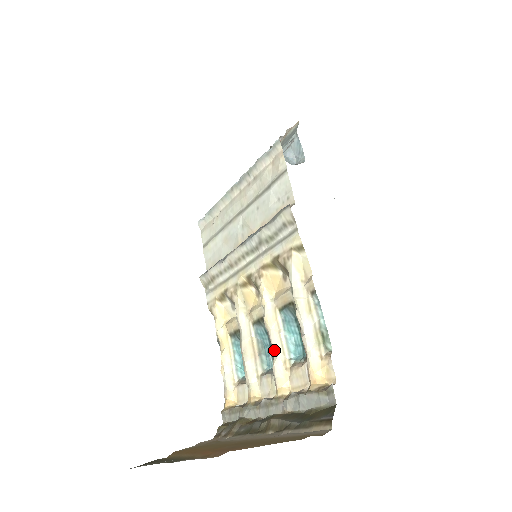
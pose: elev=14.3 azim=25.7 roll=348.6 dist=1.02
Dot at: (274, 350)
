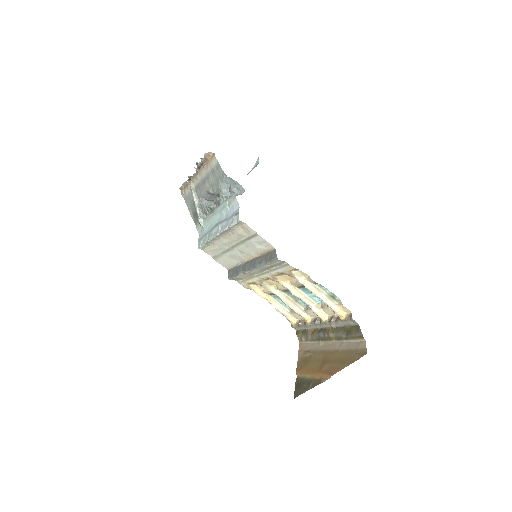
Dot at: (307, 304)
